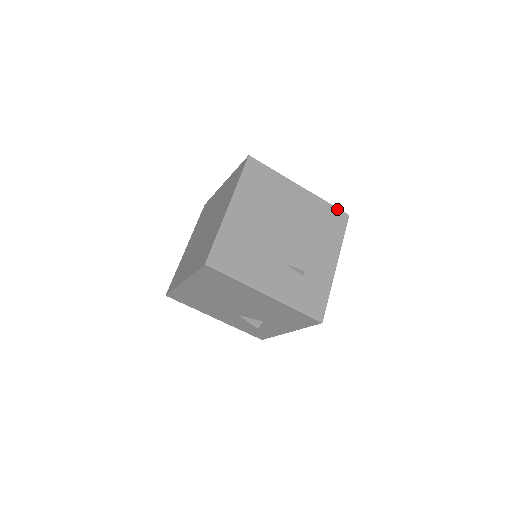
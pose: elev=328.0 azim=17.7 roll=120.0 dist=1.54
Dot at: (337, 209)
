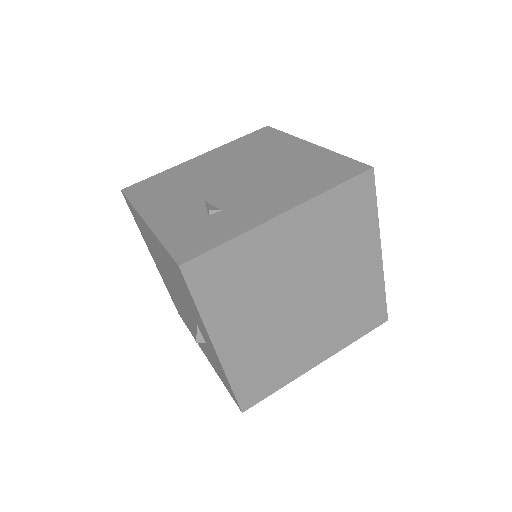
Dot at: (354, 161)
